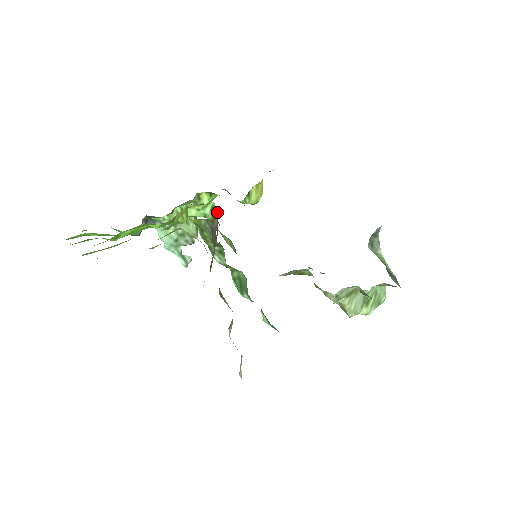
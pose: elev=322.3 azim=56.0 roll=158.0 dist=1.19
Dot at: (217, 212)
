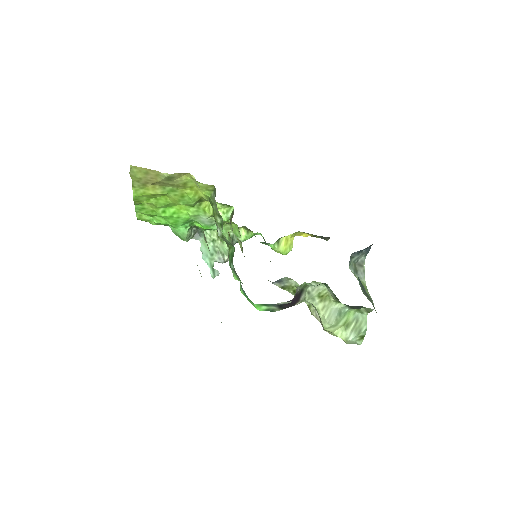
Dot at: occluded
